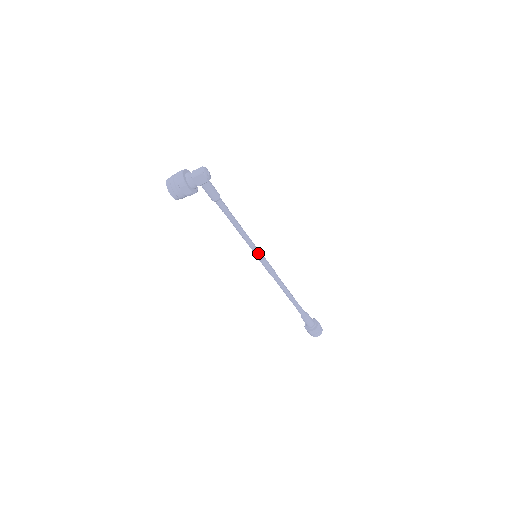
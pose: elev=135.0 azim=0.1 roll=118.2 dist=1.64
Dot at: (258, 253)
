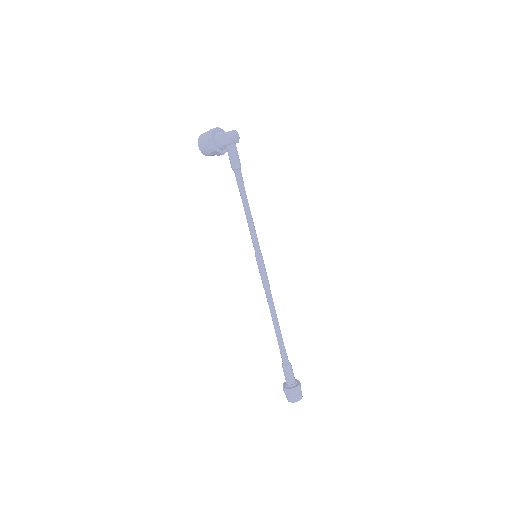
Dot at: (258, 252)
